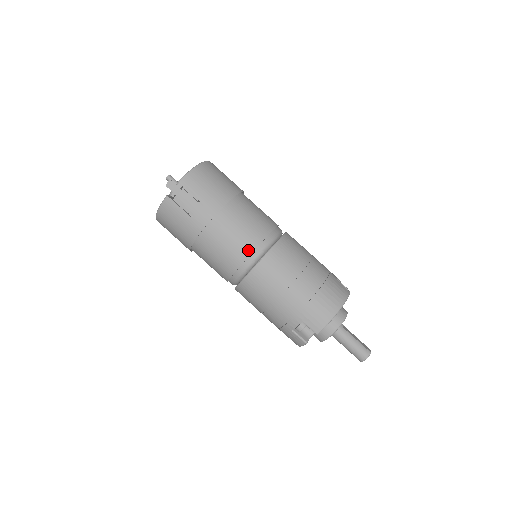
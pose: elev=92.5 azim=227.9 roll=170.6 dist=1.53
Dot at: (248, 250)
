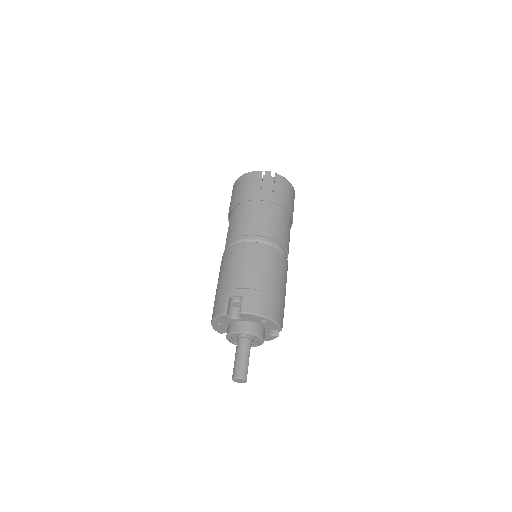
Dot at: (266, 233)
